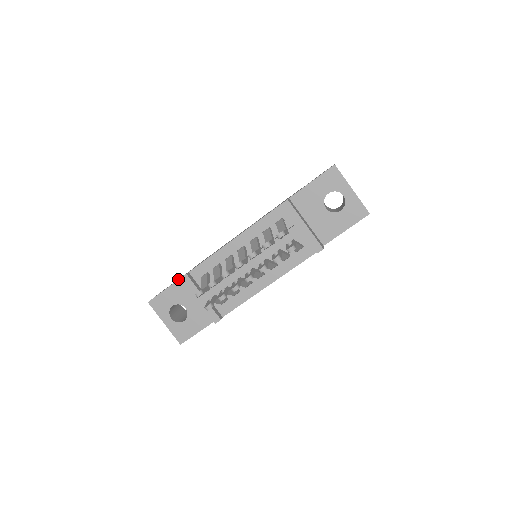
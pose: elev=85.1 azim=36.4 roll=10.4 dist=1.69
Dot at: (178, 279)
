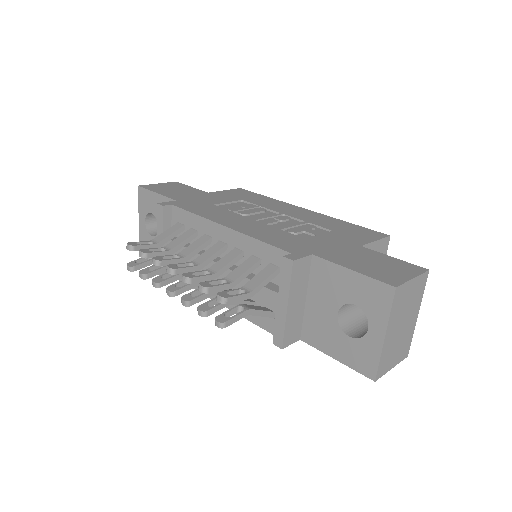
Dot at: (168, 197)
